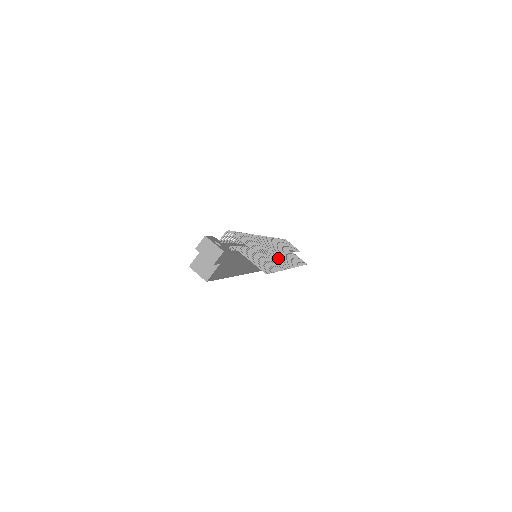
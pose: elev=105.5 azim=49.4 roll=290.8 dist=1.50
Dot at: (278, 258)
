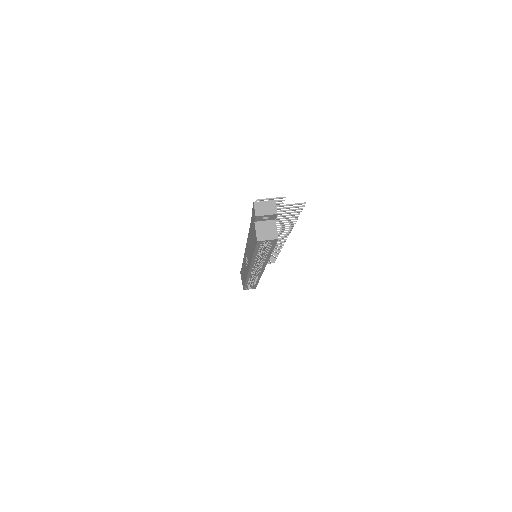
Dot at: occluded
